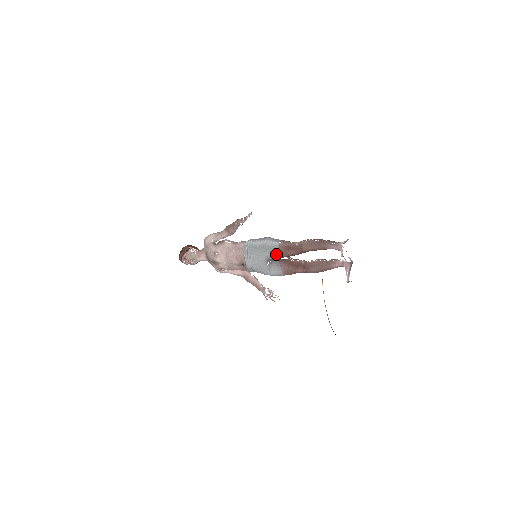
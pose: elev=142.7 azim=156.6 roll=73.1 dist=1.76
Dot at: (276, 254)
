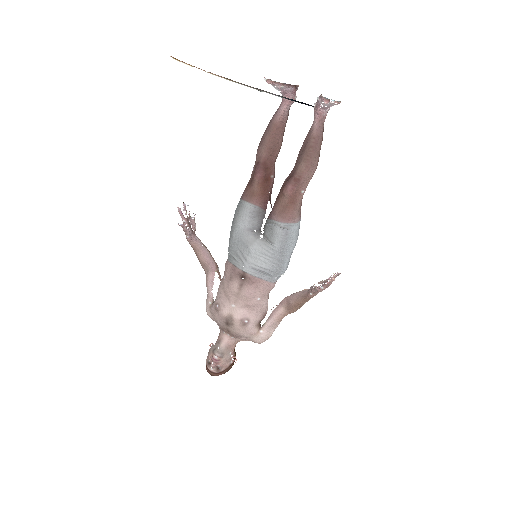
Dot at: (246, 208)
